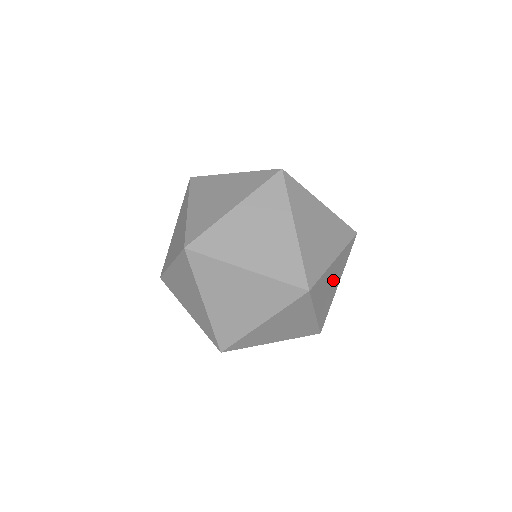
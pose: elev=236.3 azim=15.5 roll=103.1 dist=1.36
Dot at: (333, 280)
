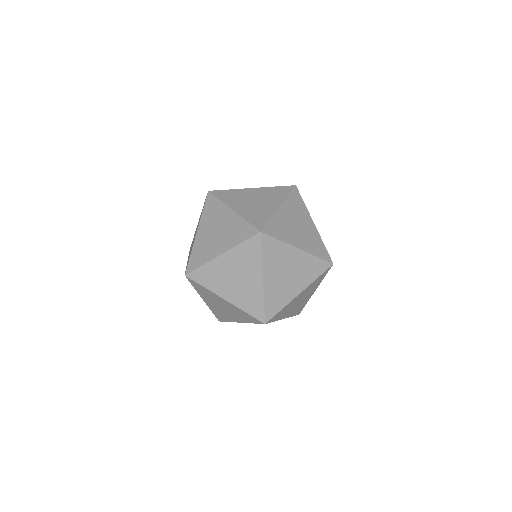
Dot at: occluded
